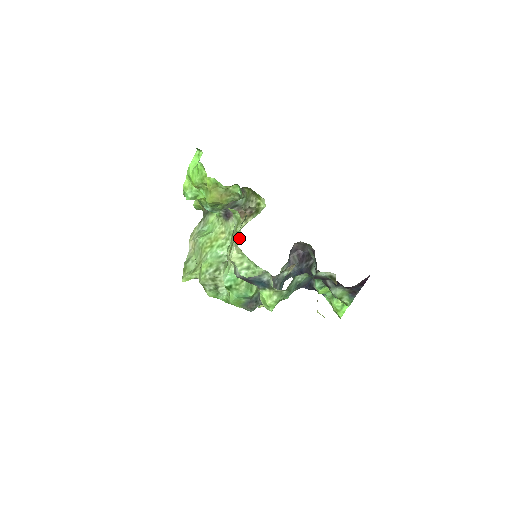
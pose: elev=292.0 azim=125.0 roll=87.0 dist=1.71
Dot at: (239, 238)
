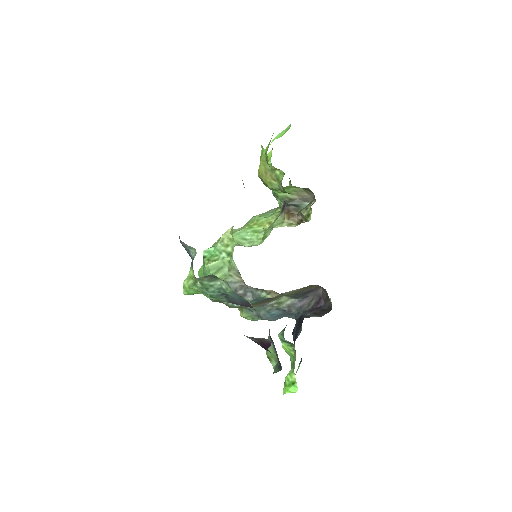
Dot at: (269, 234)
